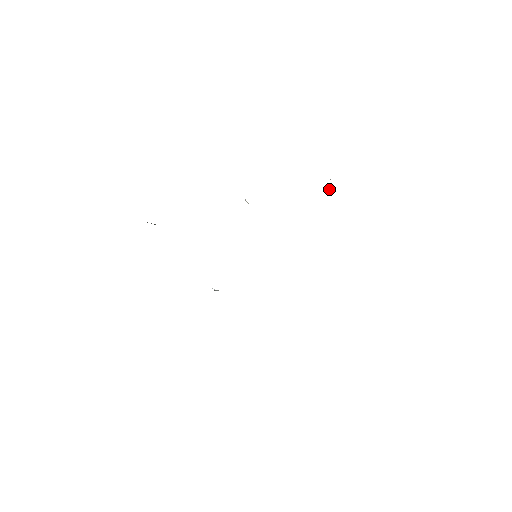
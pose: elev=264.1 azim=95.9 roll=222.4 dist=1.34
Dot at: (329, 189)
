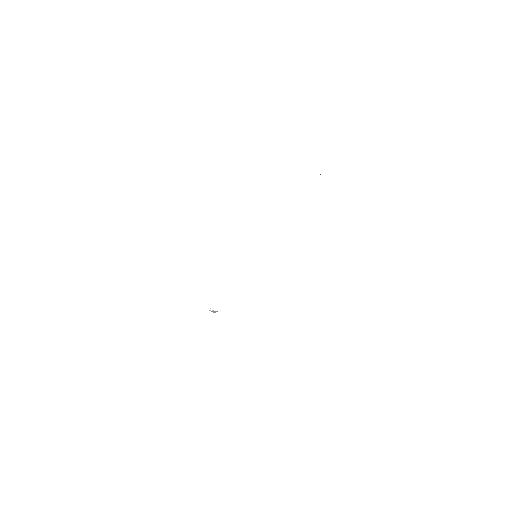
Dot at: occluded
